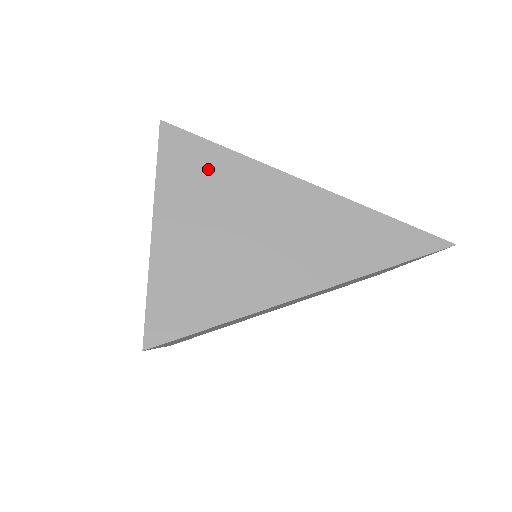
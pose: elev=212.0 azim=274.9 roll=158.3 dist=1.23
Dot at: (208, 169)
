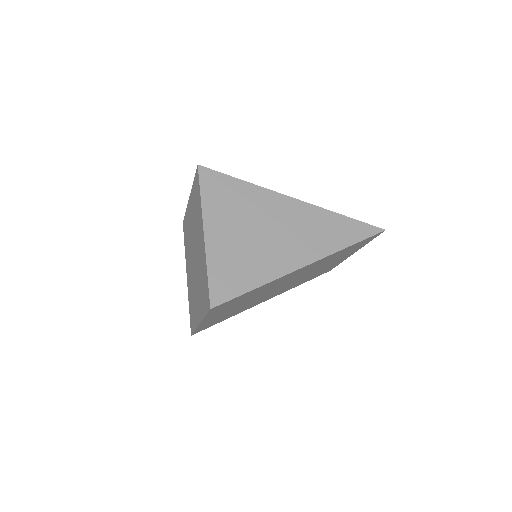
Dot at: (233, 193)
